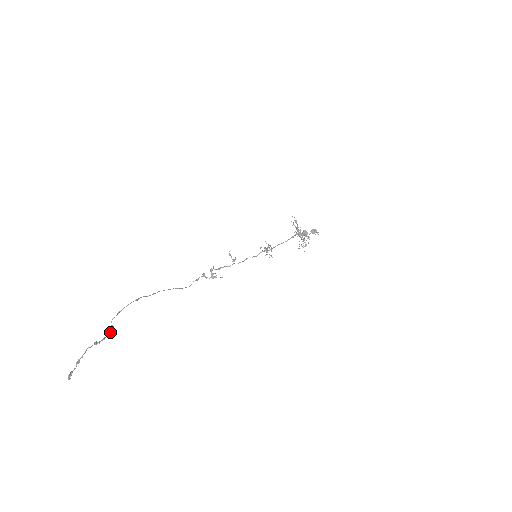
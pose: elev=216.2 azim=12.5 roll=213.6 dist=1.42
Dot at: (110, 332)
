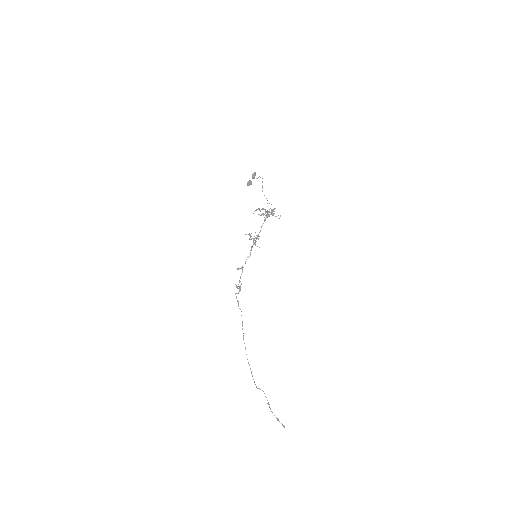
Dot at: occluded
